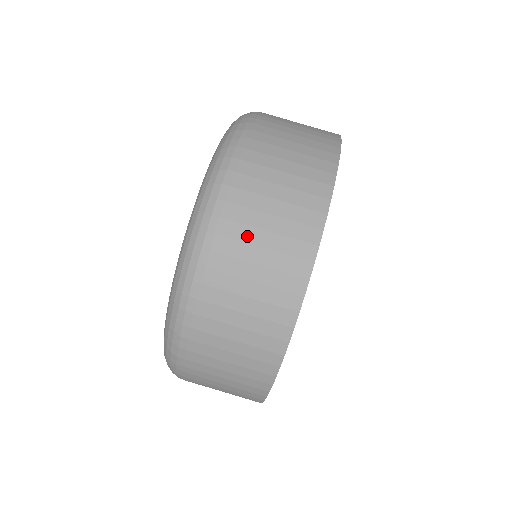
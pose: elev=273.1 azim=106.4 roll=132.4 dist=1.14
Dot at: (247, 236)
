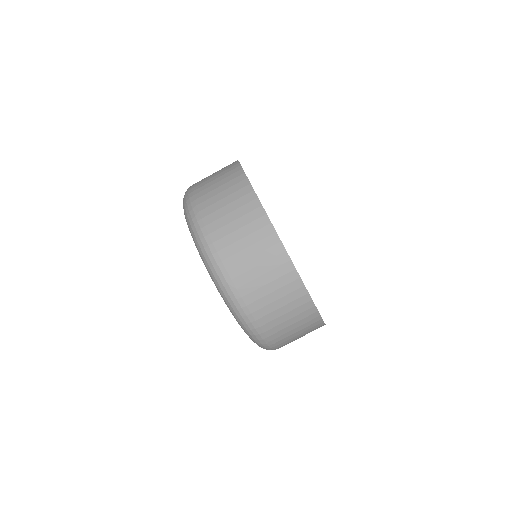
Dot at: (241, 258)
